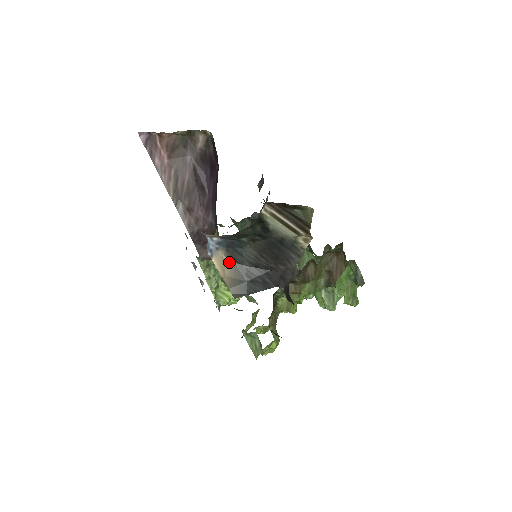
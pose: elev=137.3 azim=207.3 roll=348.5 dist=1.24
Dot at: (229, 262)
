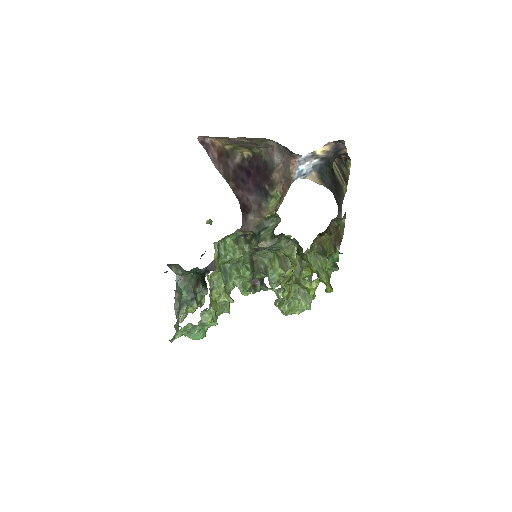
Dot at: (320, 180)
